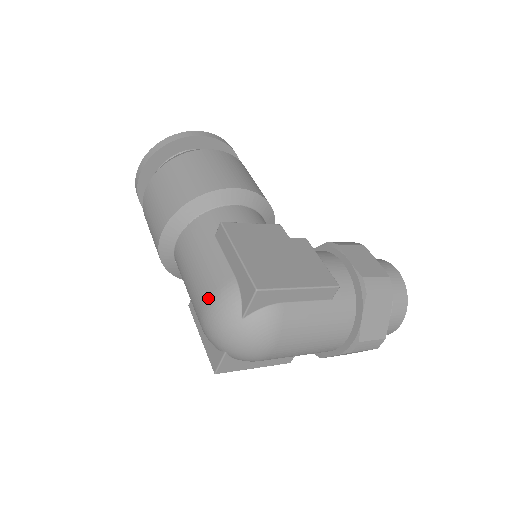
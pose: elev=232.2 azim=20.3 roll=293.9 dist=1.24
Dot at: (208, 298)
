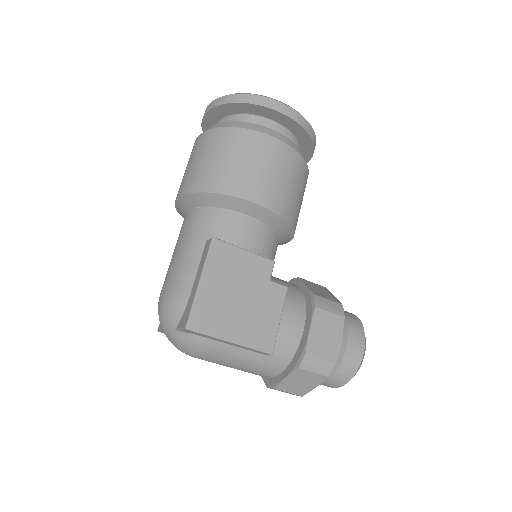
Dot at: (166, 291)
